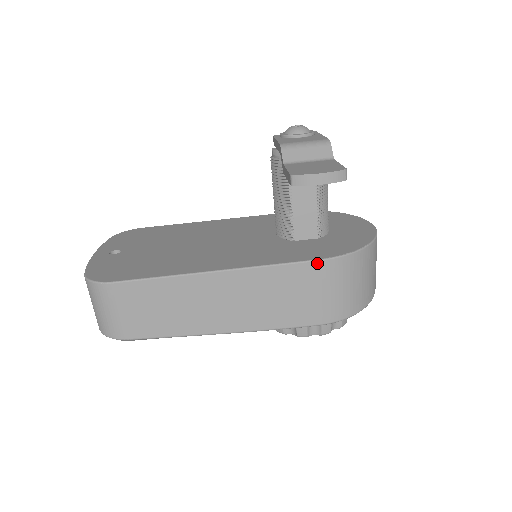
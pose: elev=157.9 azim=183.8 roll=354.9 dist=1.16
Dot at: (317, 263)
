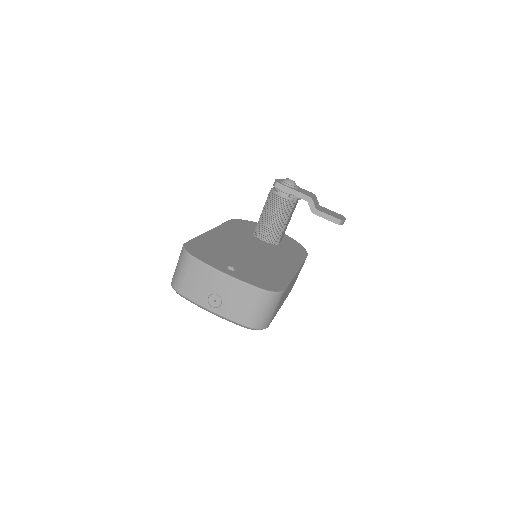
Dot at: occluded
